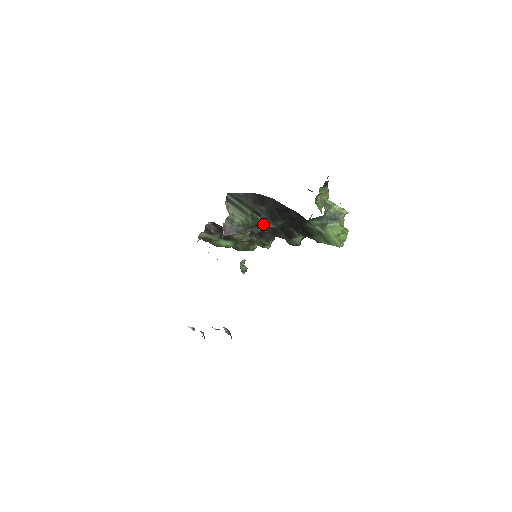
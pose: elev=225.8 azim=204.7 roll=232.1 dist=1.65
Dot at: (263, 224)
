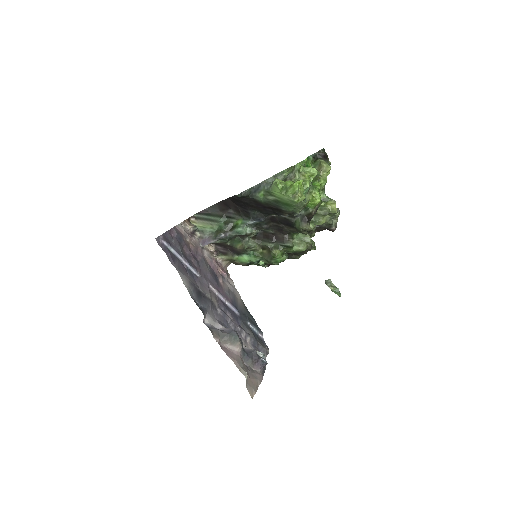
Dot at: (239, 224)
